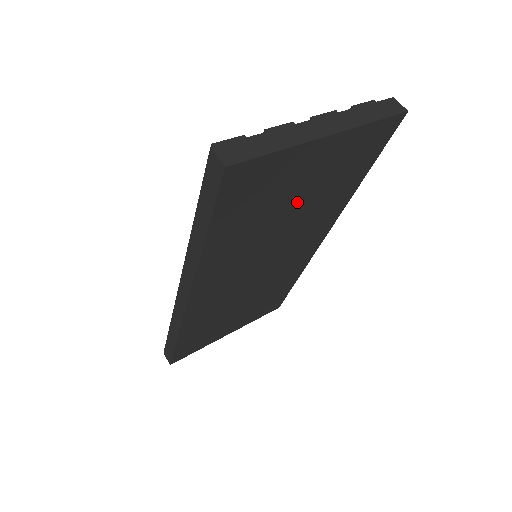
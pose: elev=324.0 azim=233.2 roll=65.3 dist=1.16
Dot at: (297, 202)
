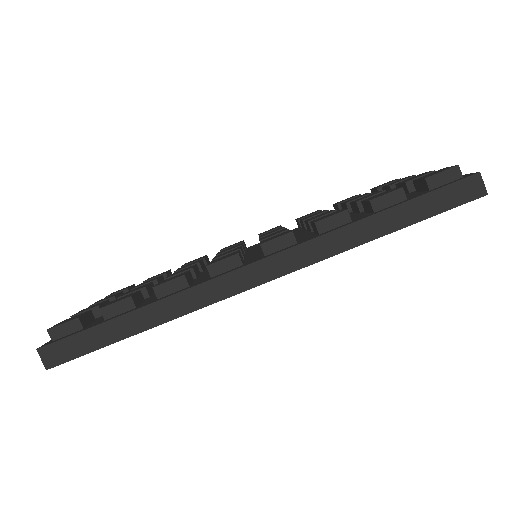
Dot at: occluded
